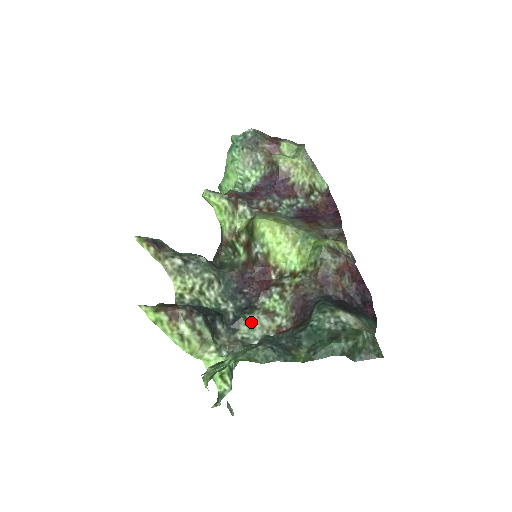
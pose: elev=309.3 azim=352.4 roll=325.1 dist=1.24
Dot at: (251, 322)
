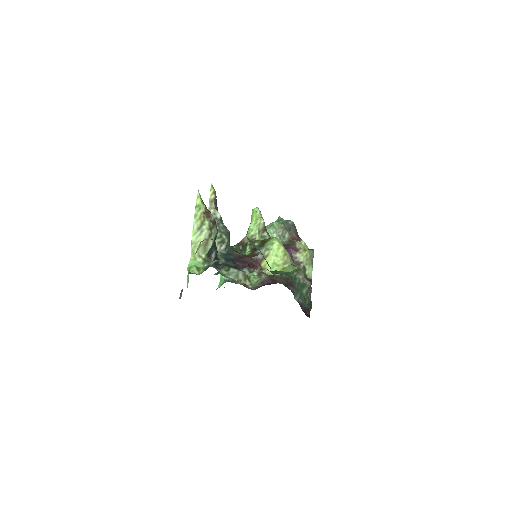
Dot at: (232, 271)
